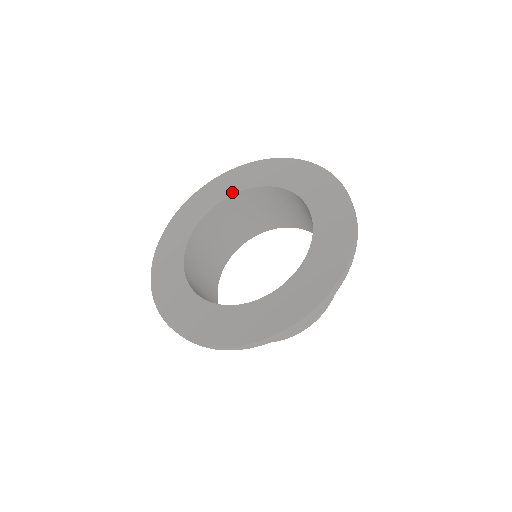
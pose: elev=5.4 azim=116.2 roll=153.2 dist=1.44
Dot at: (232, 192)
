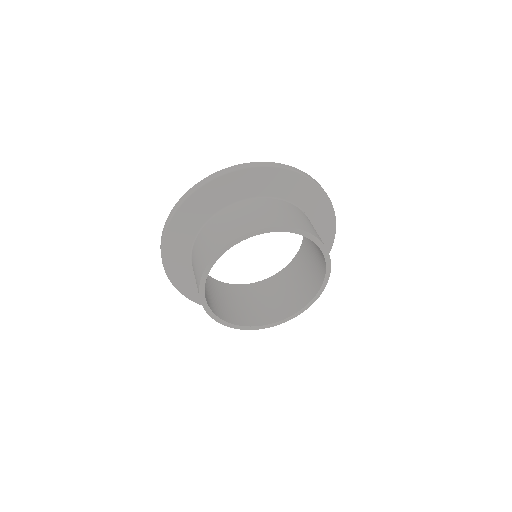
Dot at: occluded
